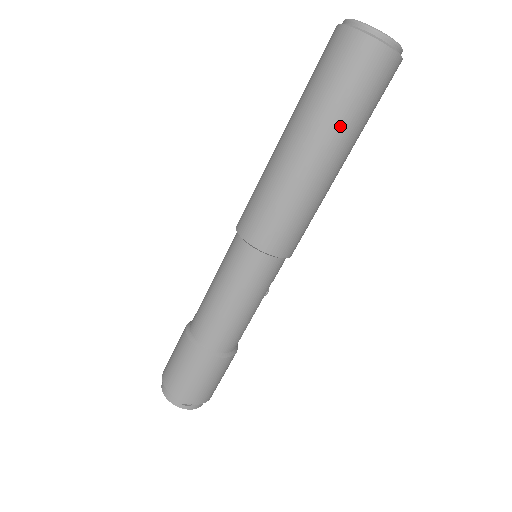
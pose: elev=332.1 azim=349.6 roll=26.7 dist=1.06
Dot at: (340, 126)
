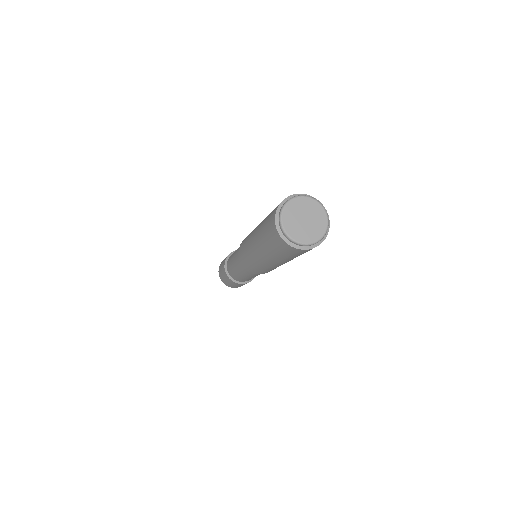
Dot at: (285, 260)
